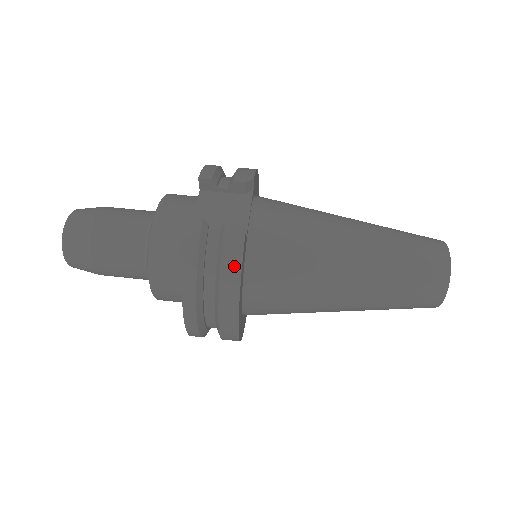
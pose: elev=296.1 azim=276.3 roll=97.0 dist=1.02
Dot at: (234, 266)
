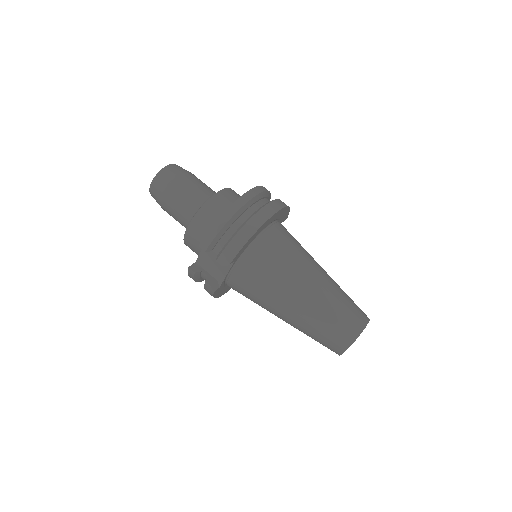
Dot at: (211, 295)
